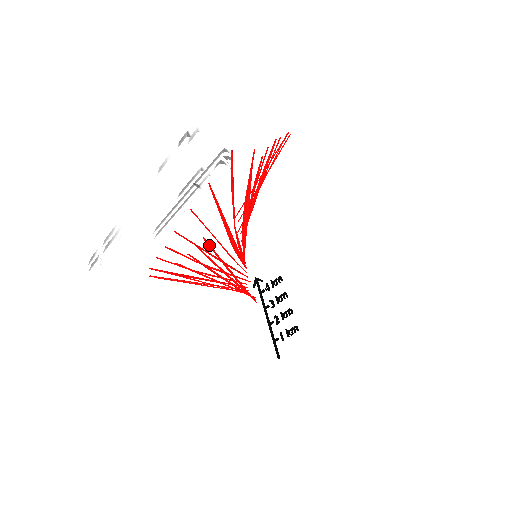
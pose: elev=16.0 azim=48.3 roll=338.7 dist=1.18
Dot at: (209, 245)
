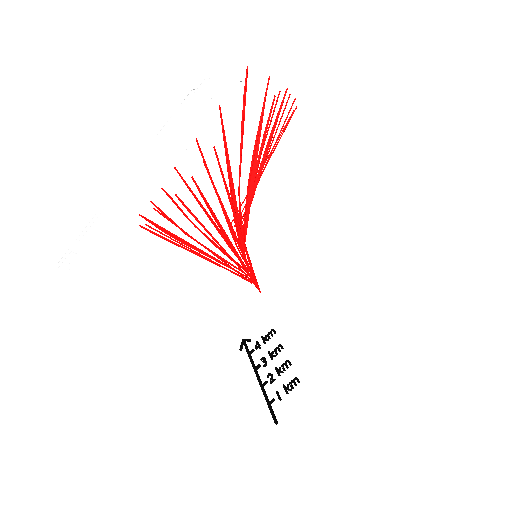
Dot at: (219, 163)
